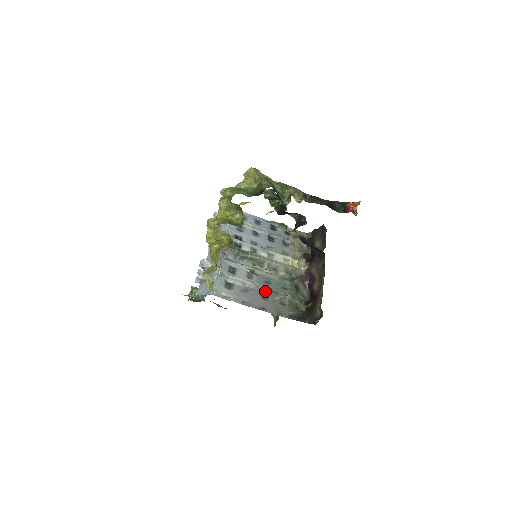
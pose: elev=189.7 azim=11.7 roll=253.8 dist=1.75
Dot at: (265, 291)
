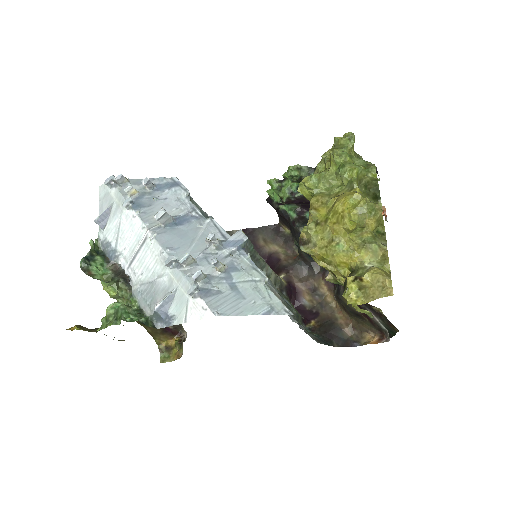
Dot at: occluded
